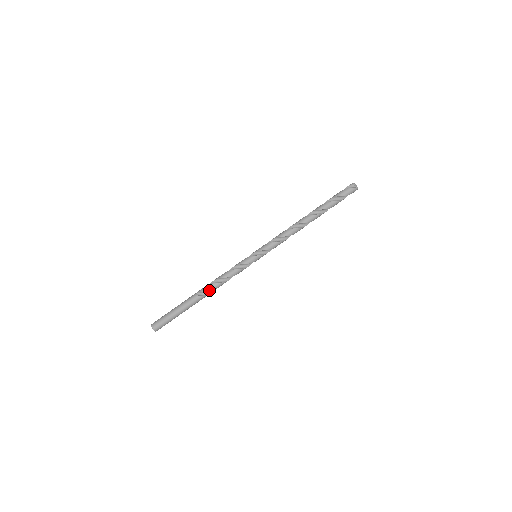
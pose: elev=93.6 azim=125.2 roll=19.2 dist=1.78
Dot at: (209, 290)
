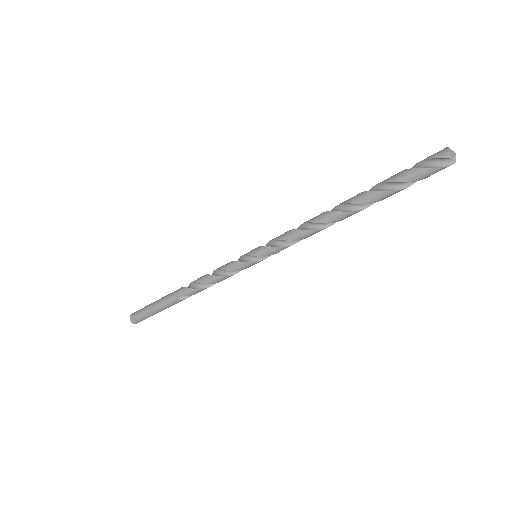
Dot at: (194, 294)
